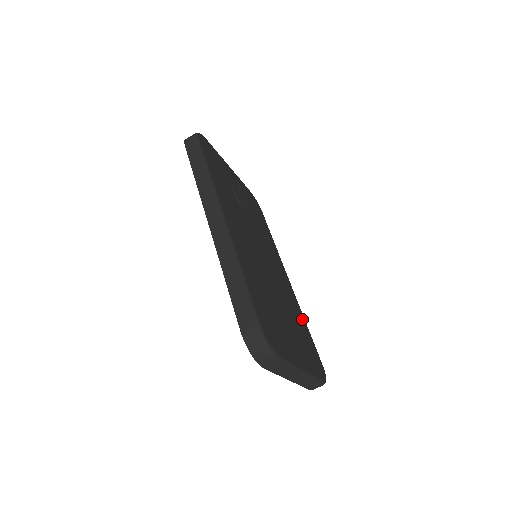
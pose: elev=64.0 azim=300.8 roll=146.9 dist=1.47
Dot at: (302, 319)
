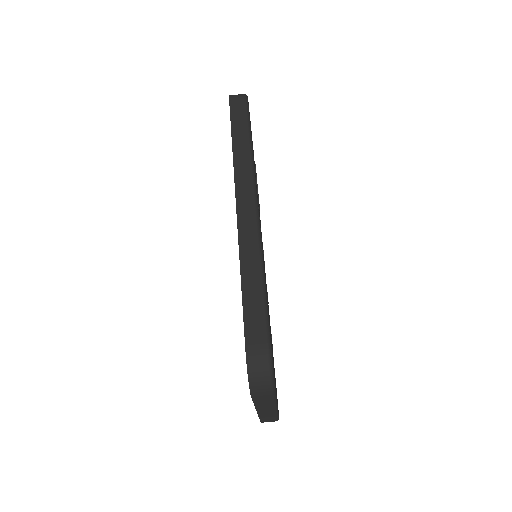
Dot at: occluded
